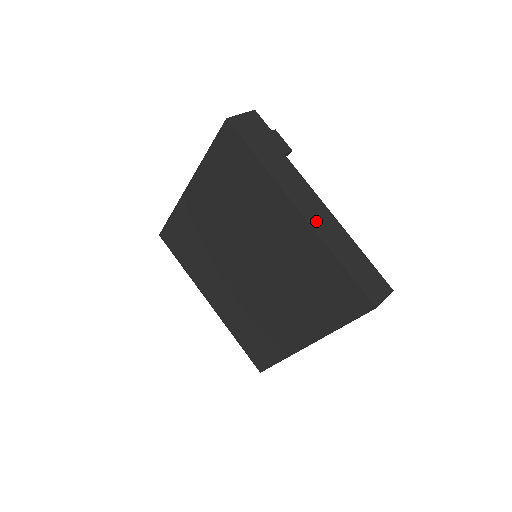
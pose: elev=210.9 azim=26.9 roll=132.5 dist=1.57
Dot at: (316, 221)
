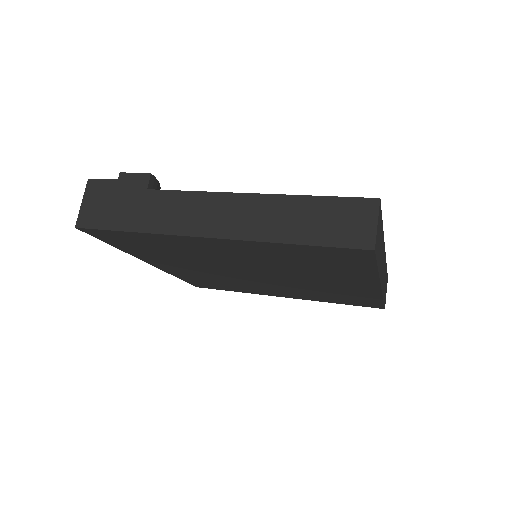
Dot at: (232, 226)
